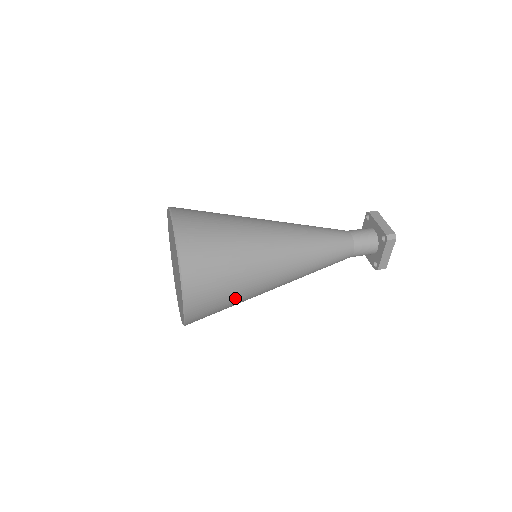
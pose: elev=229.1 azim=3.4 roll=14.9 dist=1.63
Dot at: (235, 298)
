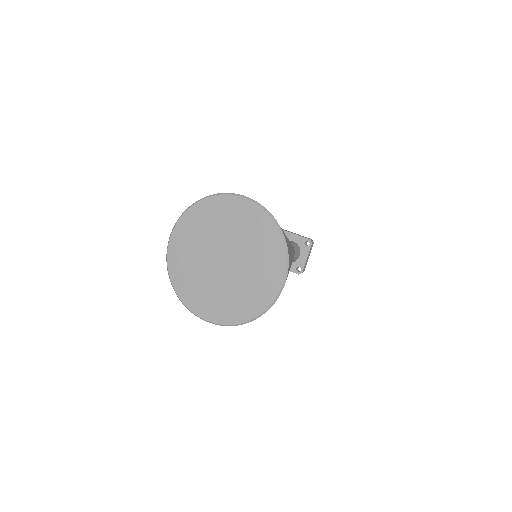
Dot at: occluded
